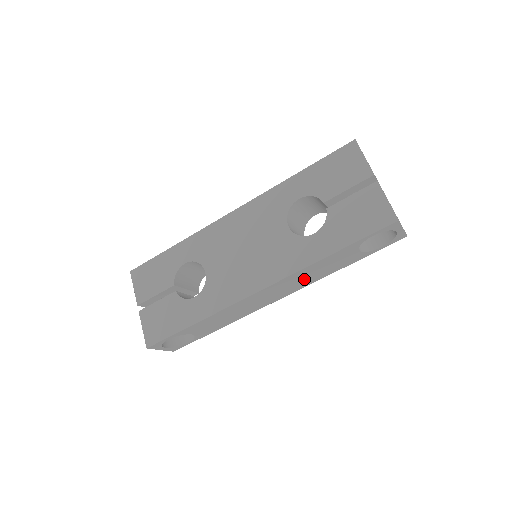
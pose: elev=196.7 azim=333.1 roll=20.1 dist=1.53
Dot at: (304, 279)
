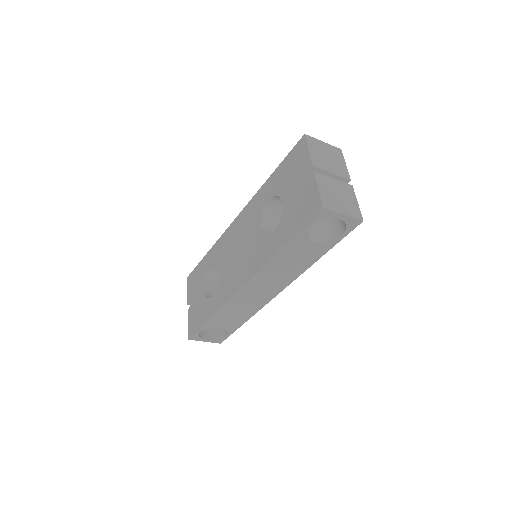
Dot at: (281, 274)
